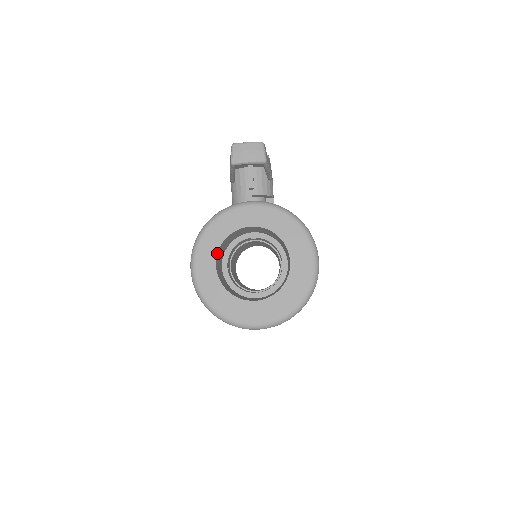
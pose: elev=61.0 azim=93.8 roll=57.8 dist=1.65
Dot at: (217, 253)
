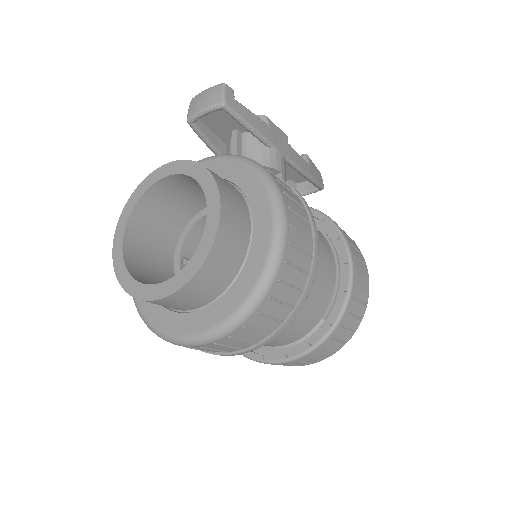
Dot at: (127, 223)
